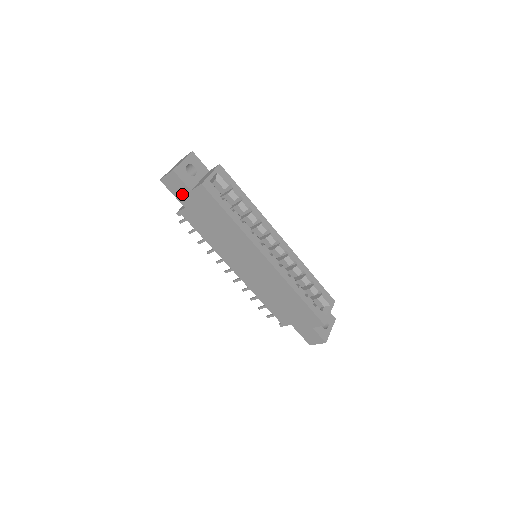
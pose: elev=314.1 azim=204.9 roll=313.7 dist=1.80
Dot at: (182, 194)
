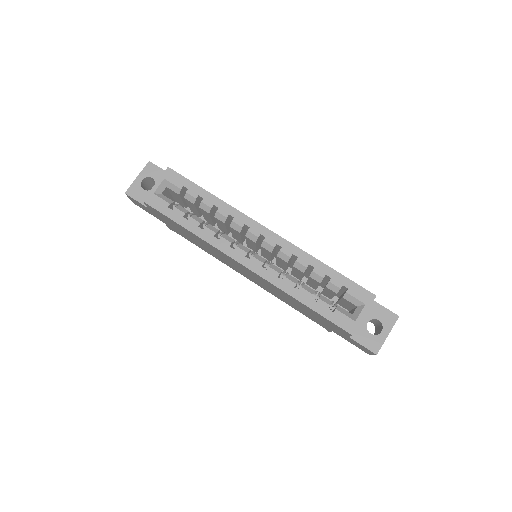
Dot at: (150, 212)
